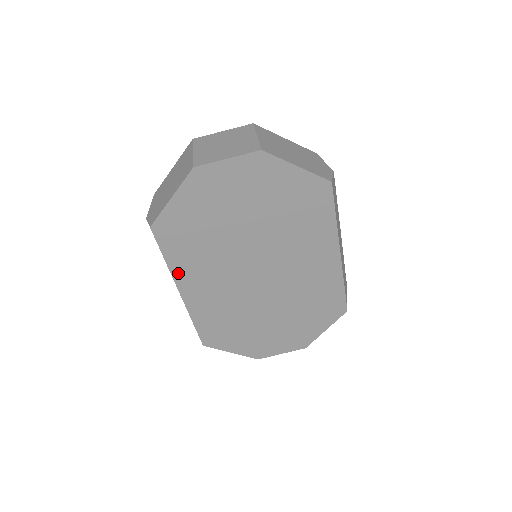
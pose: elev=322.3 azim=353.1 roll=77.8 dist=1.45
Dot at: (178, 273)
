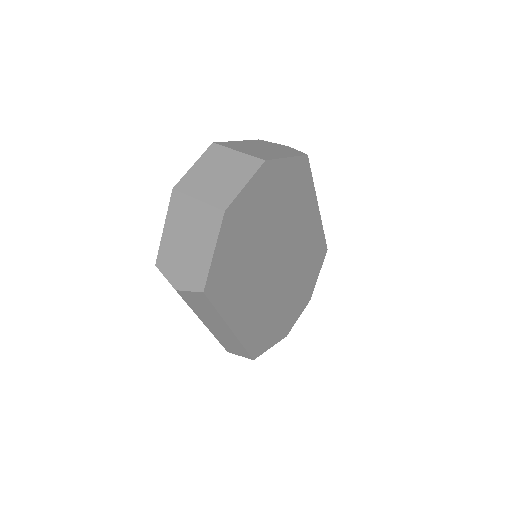
Dot at: (228, 315)
